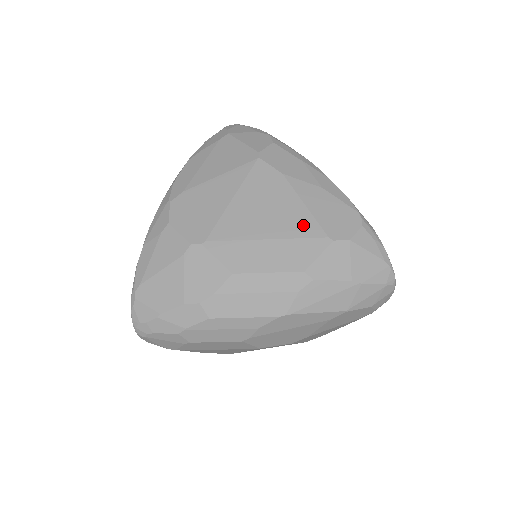
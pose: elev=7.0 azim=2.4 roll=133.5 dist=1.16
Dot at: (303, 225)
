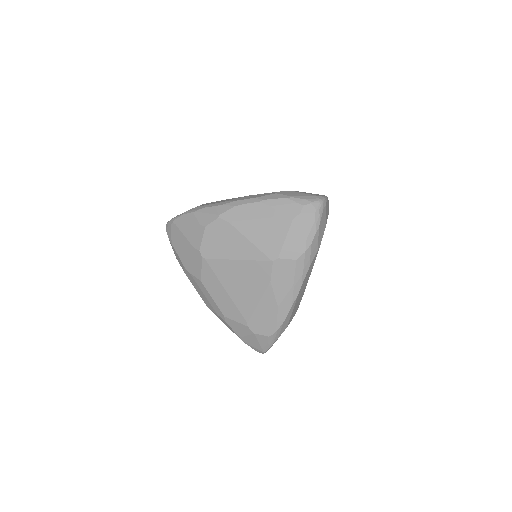
Dot at: (246, 307)
